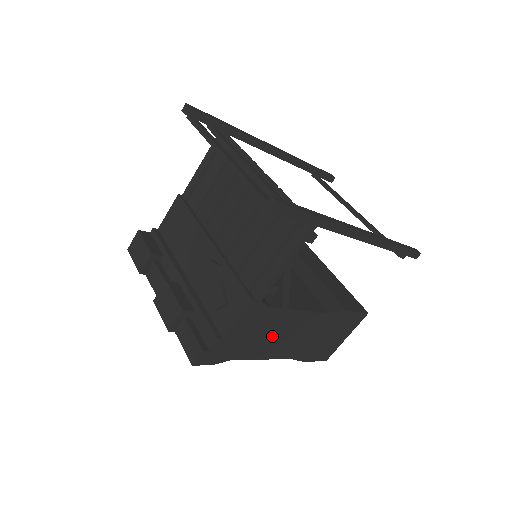
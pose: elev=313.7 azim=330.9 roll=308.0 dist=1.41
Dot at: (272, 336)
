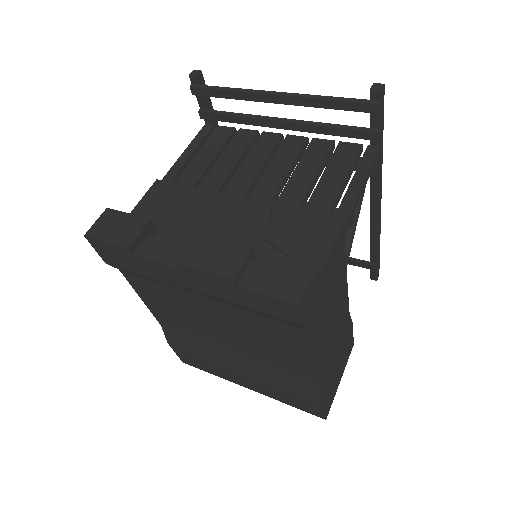
Dot at: (330, 313)
